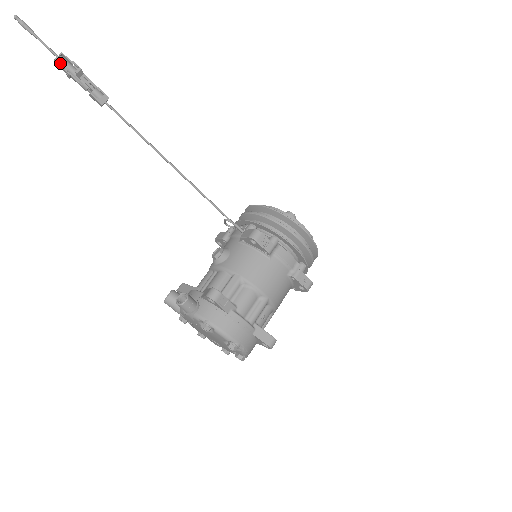
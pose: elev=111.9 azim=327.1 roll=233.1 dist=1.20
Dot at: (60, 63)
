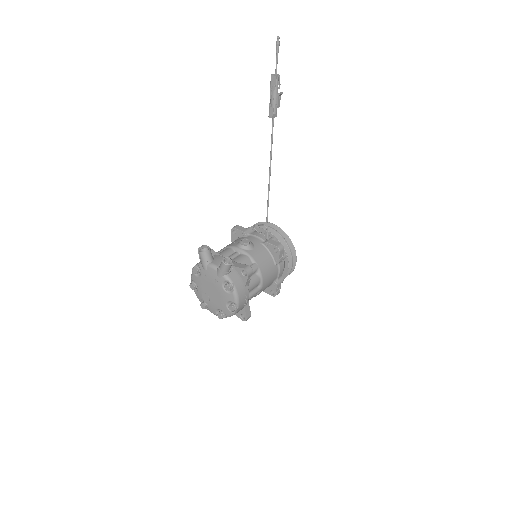
Dot at: (276, 80)
